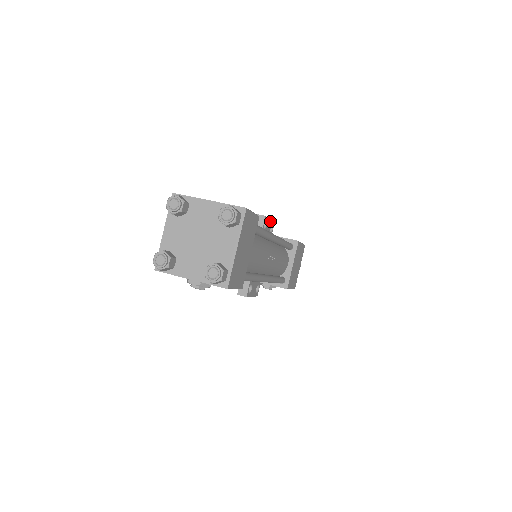
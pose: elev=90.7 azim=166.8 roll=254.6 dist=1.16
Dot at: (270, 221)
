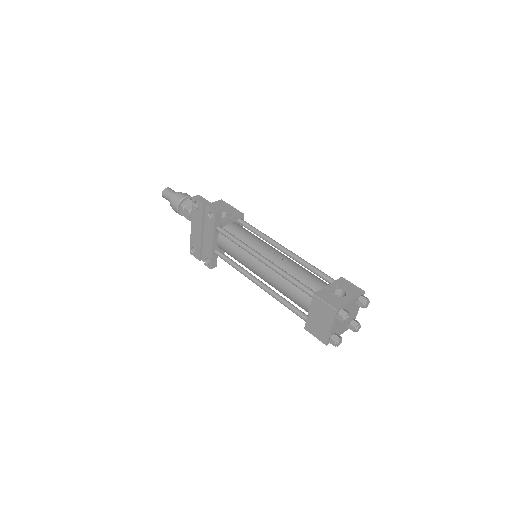
Dot at: (209, 203)
